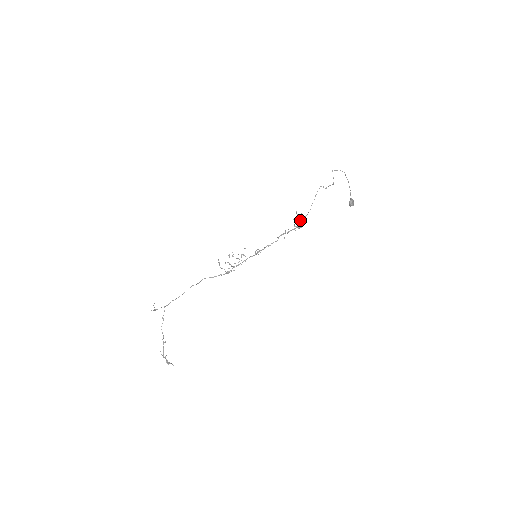
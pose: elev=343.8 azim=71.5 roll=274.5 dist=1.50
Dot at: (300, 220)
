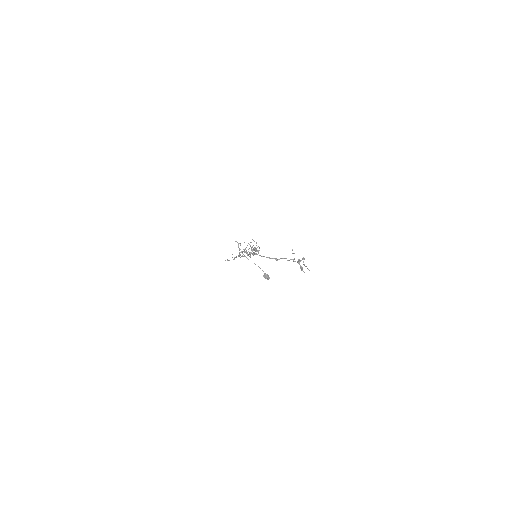
Dot at: occluded
